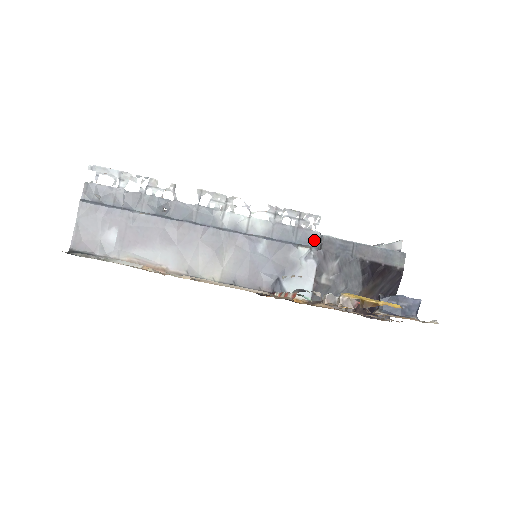
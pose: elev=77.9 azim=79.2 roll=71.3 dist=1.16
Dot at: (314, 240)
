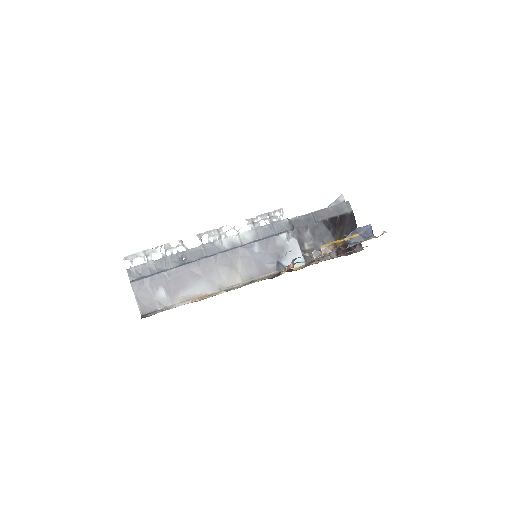
Dot at: (286, 225)
